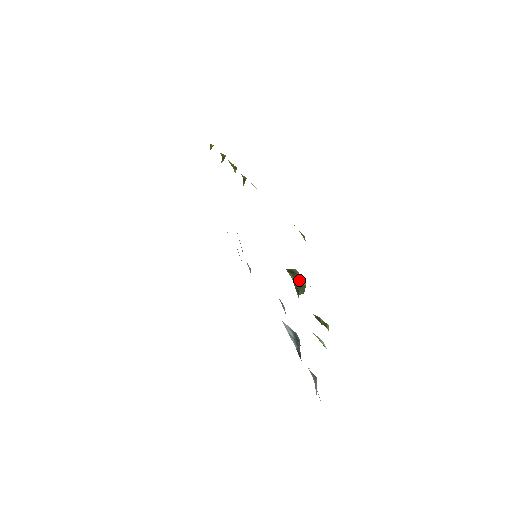
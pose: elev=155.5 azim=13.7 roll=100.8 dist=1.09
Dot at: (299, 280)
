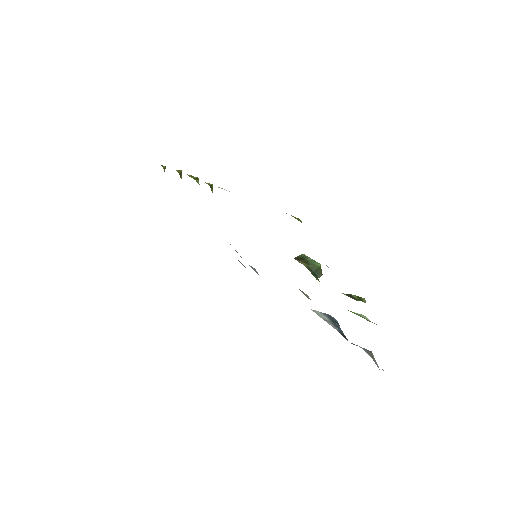
Dot at: (312, 264)
